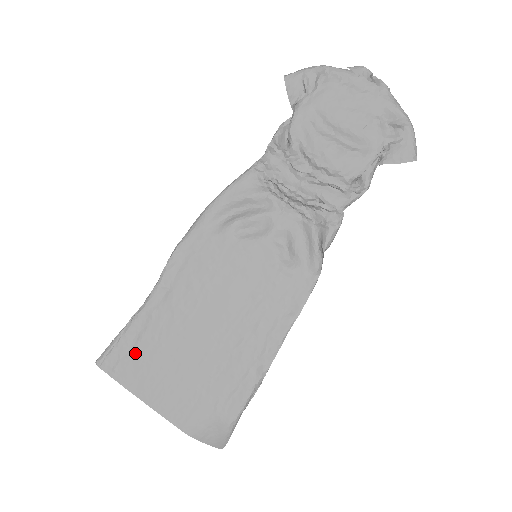
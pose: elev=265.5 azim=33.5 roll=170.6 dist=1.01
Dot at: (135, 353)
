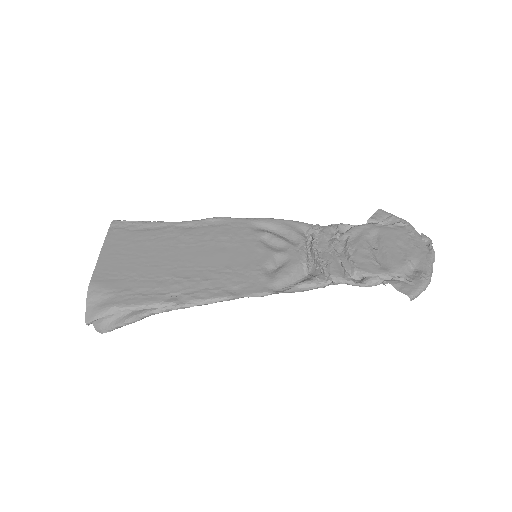
Dot at: (135, 233)
